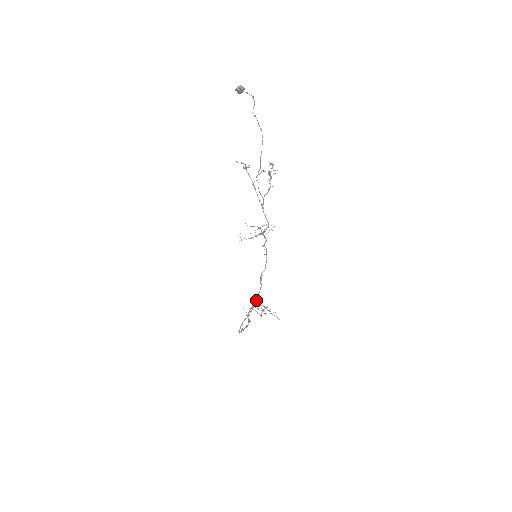
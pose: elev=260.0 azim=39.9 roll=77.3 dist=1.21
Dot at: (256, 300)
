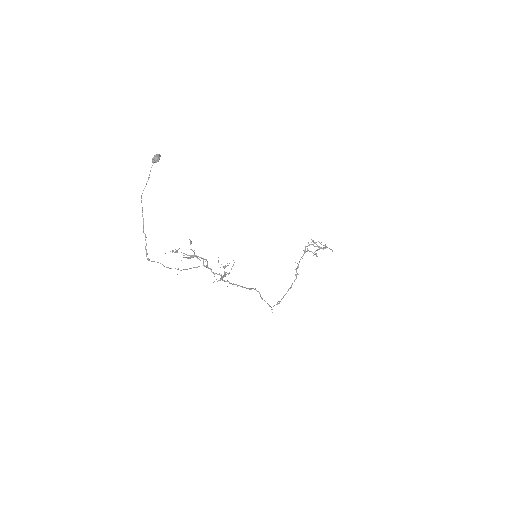
Dot at: (311, 239)
